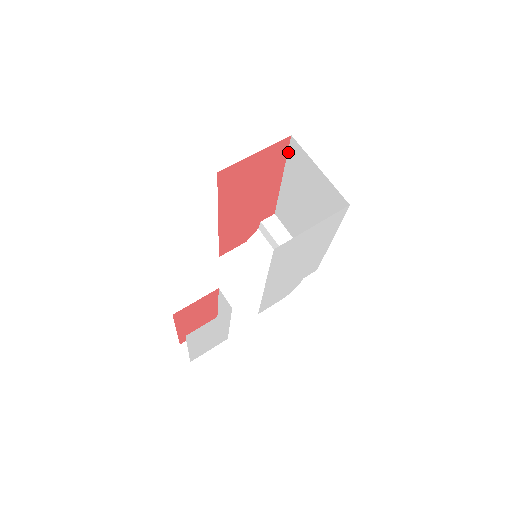
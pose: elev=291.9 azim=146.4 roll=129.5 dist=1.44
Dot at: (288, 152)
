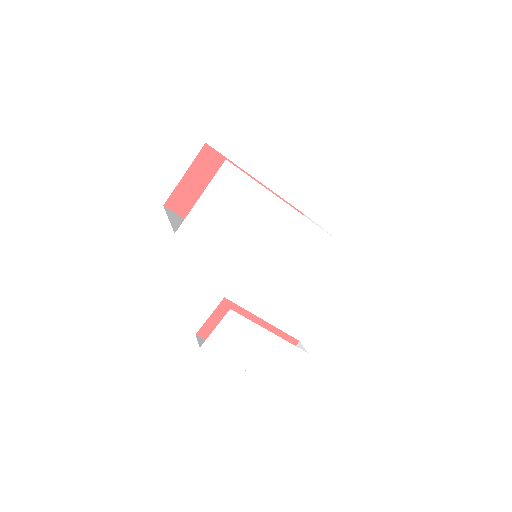
Dot at: (224, 156)
